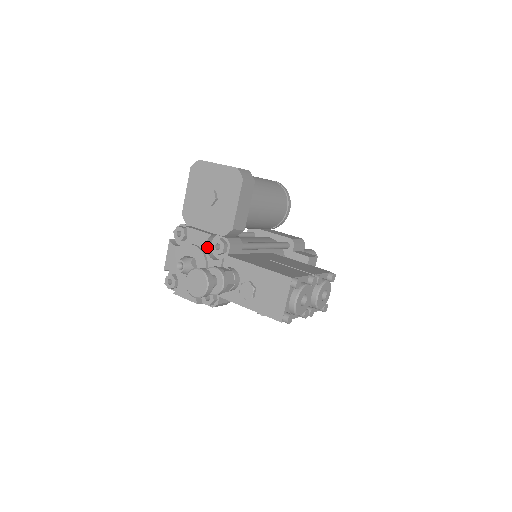
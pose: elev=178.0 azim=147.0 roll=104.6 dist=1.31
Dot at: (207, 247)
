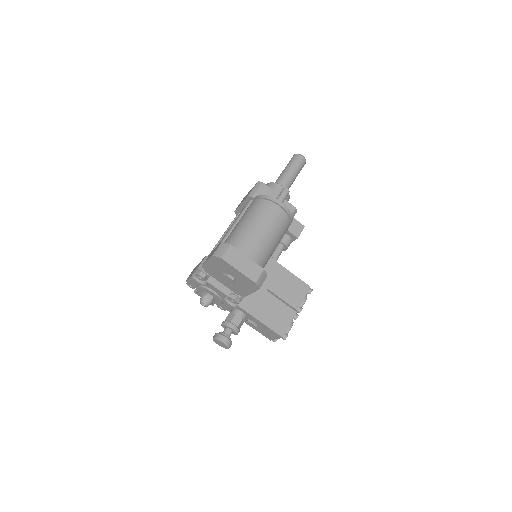
Dot at: (224, 296)
